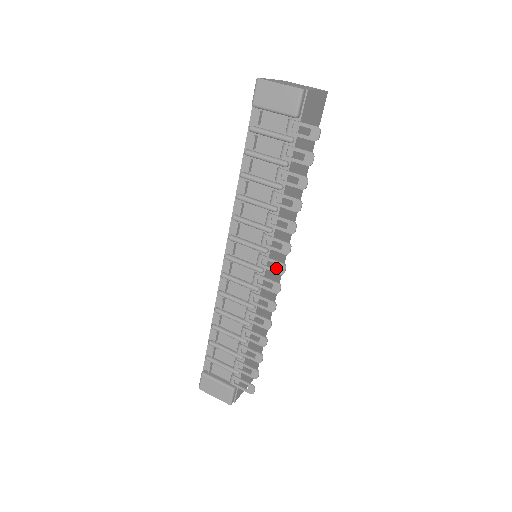
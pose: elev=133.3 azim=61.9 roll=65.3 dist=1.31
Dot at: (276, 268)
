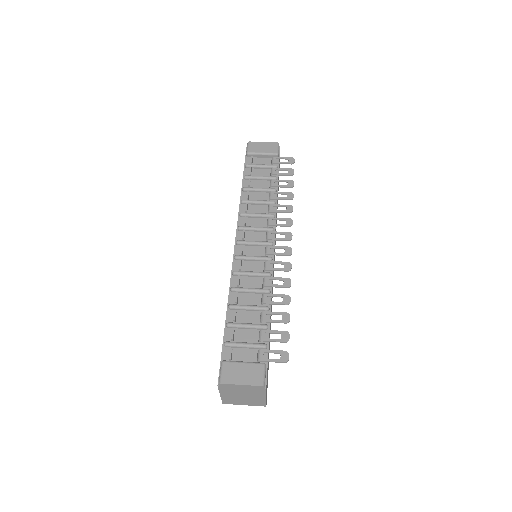
Dot at: occluded
